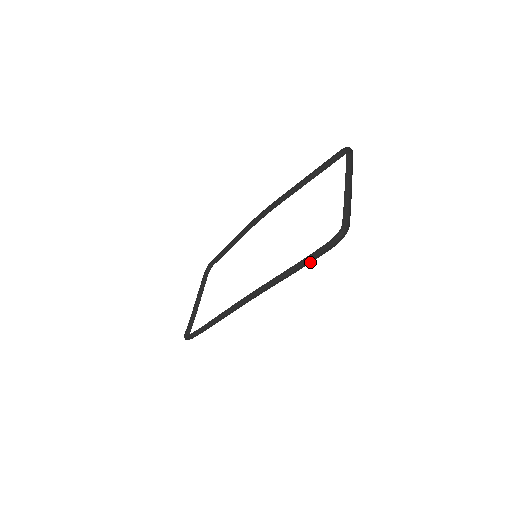
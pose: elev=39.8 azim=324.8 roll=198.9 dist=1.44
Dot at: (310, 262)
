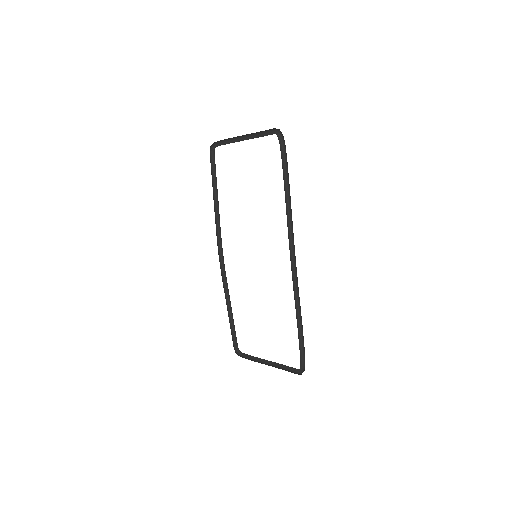
Dot at: (287, 172)
